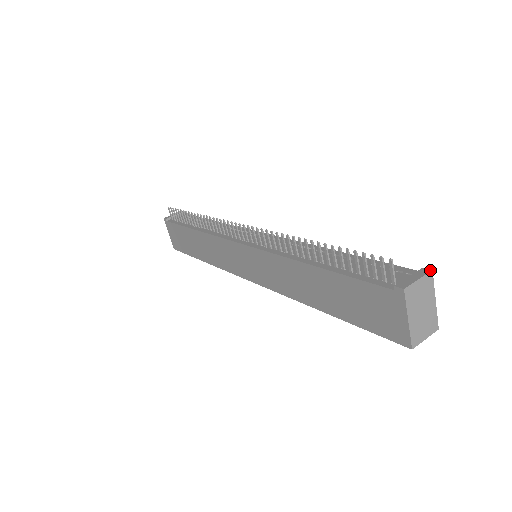
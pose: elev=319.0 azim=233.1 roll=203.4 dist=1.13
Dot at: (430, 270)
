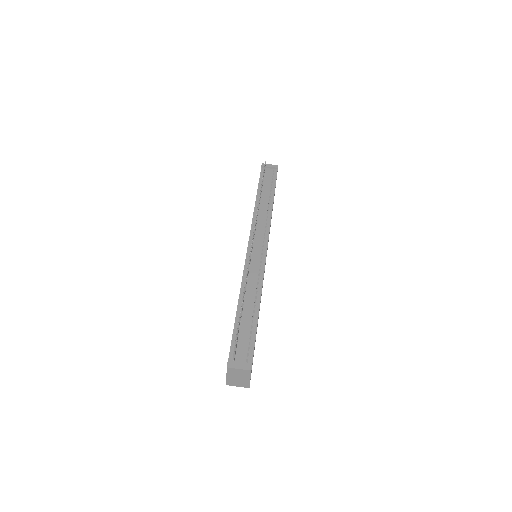
Dot at: (251, 369)
